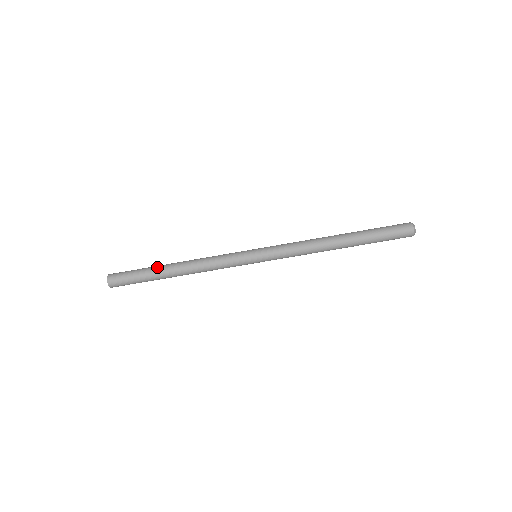
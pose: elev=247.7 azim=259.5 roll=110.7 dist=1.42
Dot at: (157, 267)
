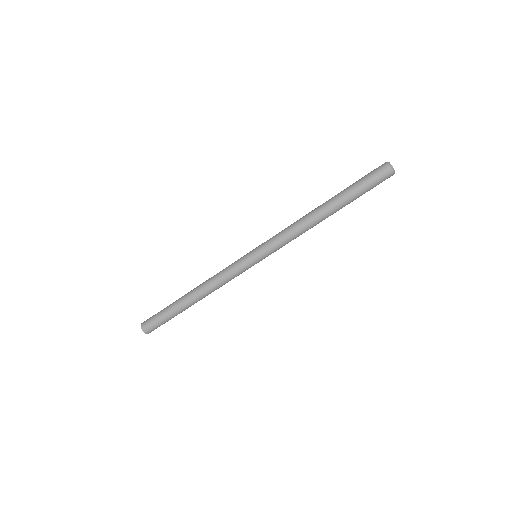
Dot at: (178, 299)
